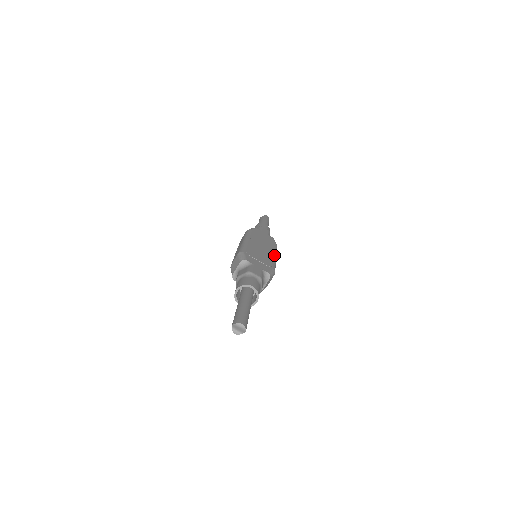
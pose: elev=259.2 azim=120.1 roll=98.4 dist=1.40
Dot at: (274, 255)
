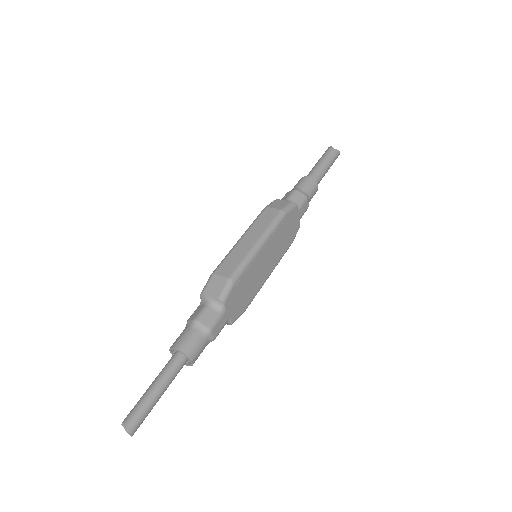
Dot at: (270, 274)
